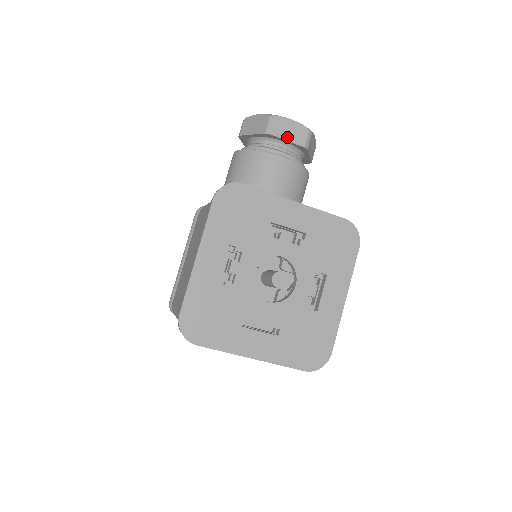
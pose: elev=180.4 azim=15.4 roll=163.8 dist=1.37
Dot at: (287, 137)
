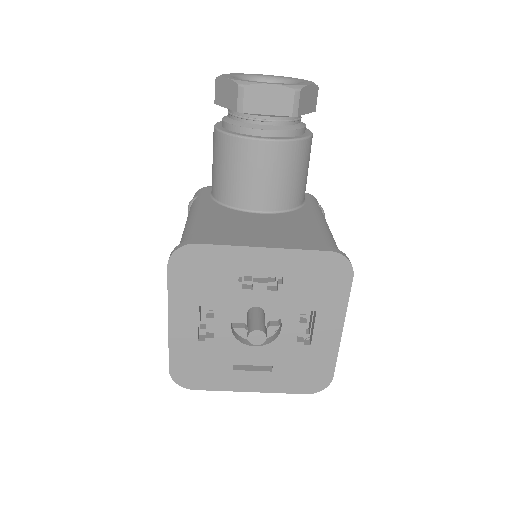
Dot at: (266, 110)
